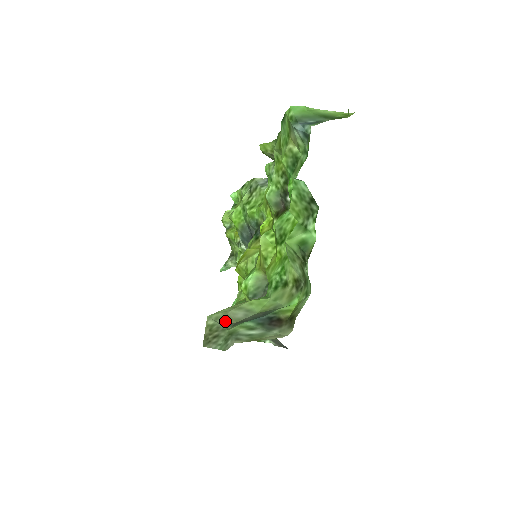
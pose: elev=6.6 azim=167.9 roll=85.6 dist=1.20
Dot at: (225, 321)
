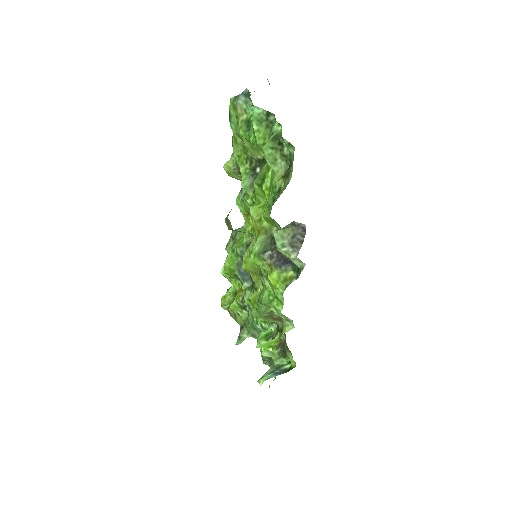
Dot at: occluded
